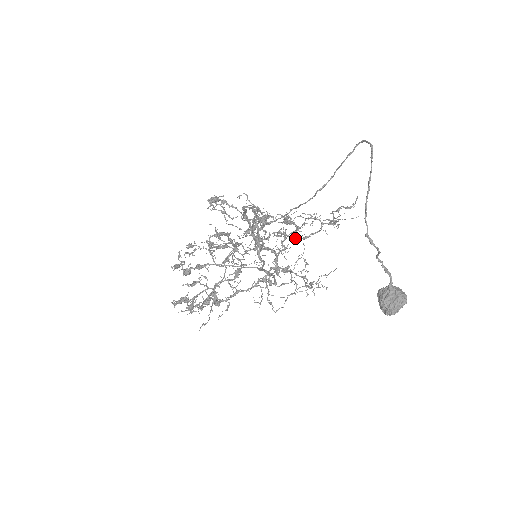
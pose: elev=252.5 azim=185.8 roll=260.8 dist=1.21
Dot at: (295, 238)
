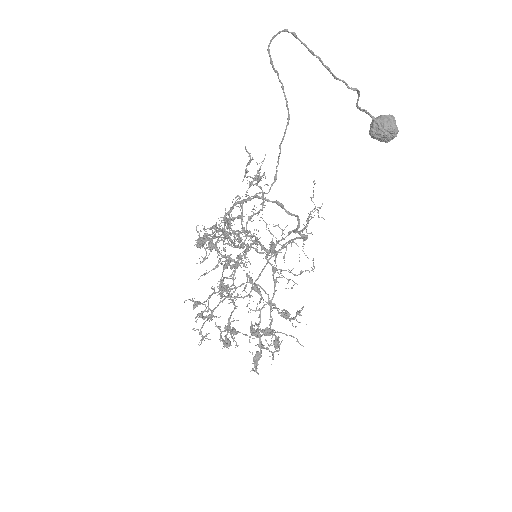
Dot at: occluded
